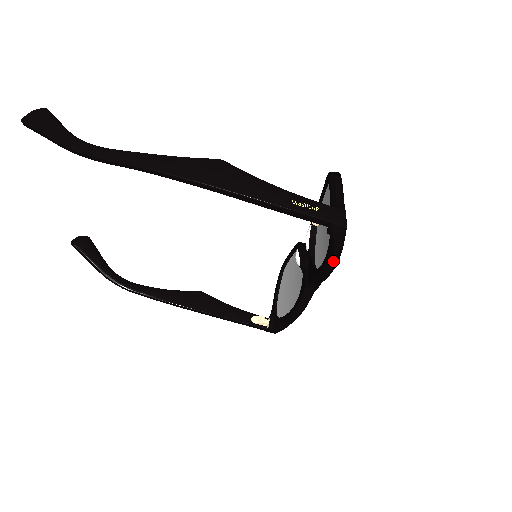
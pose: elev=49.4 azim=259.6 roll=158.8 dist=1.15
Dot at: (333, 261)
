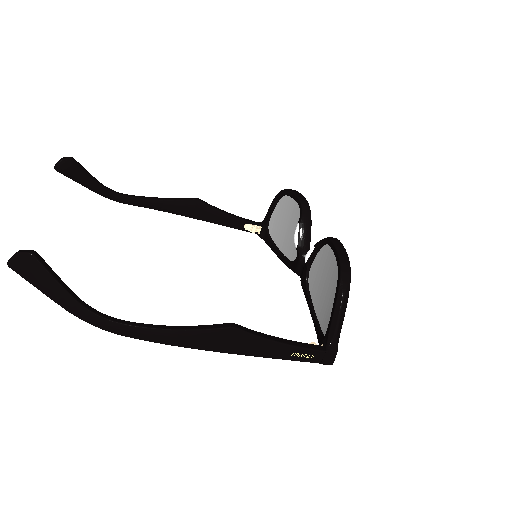
Dot at: occluded
